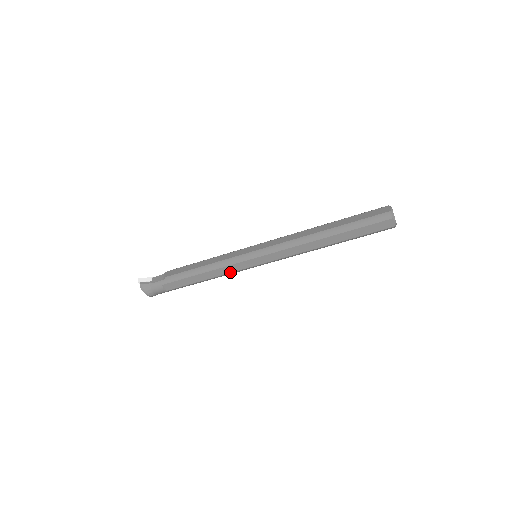
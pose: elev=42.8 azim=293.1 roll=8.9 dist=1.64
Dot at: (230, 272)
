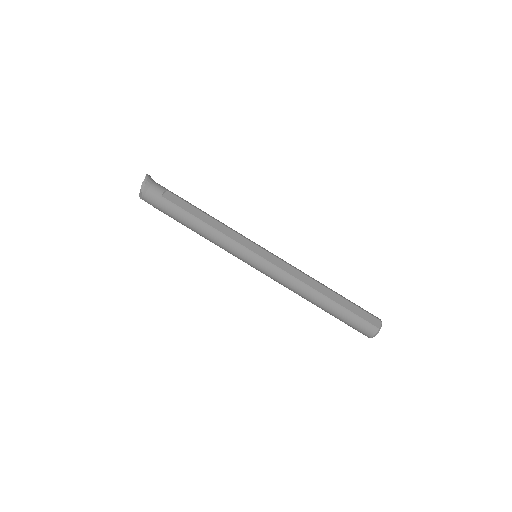
Dot at: (231, 237)
